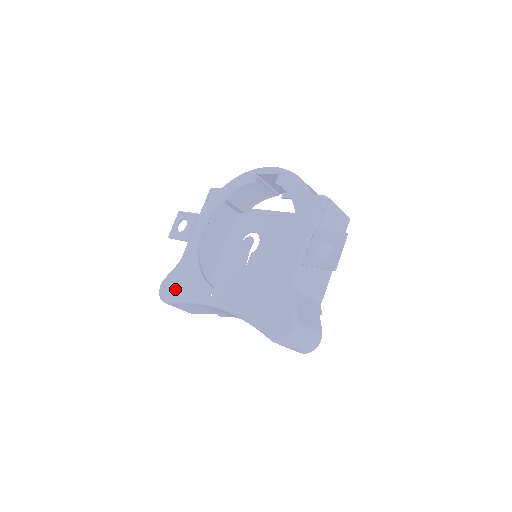
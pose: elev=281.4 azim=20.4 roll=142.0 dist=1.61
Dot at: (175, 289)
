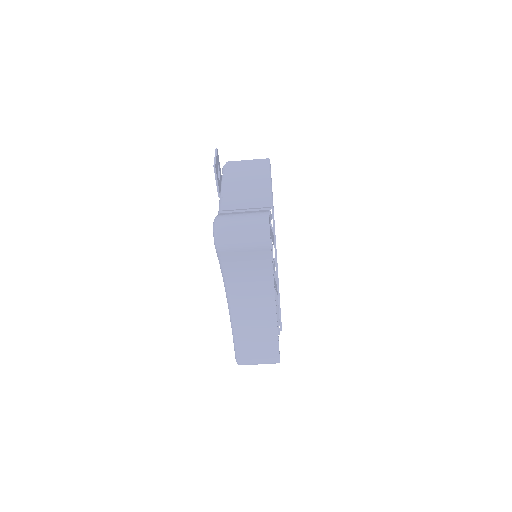
Dot at: occluded
